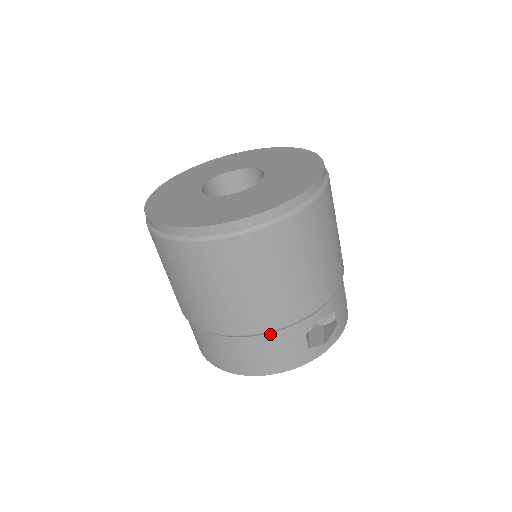
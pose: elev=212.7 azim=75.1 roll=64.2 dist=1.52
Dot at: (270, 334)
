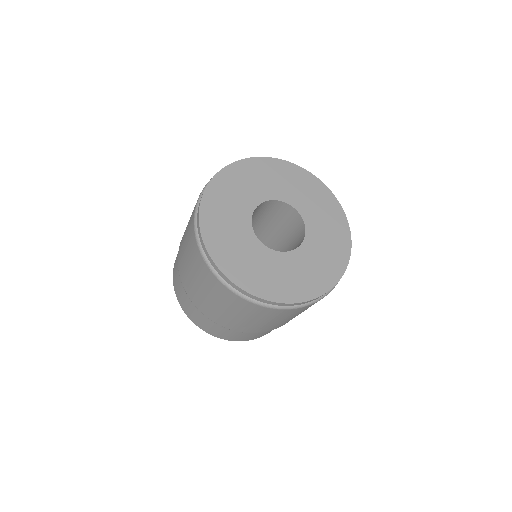
Dot at: occluded
